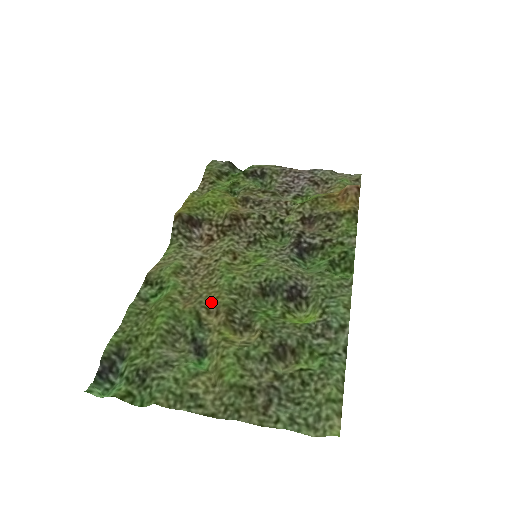
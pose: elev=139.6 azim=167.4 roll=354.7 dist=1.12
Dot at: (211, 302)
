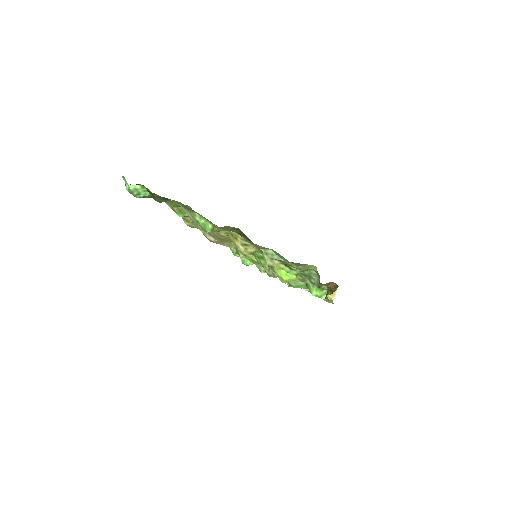
Dot at: occluded
